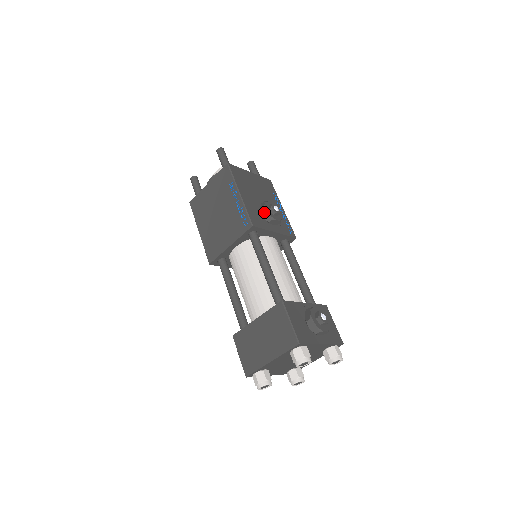
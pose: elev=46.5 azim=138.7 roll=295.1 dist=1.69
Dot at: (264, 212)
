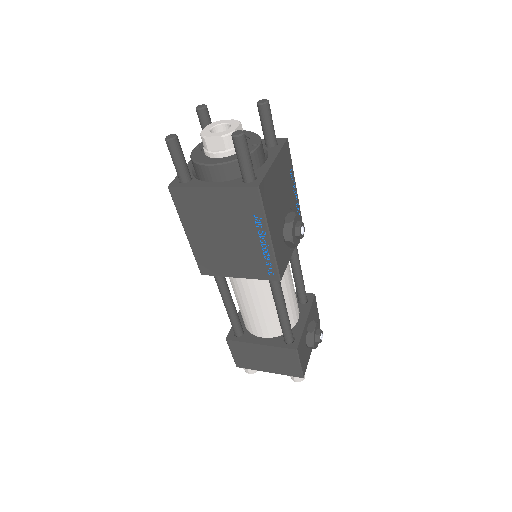
Dot at: (290, 243)
